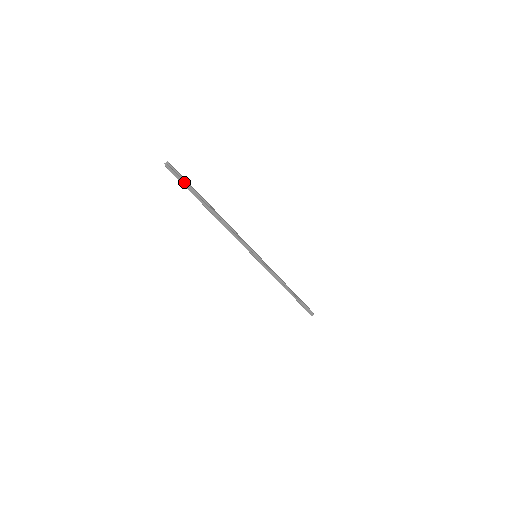
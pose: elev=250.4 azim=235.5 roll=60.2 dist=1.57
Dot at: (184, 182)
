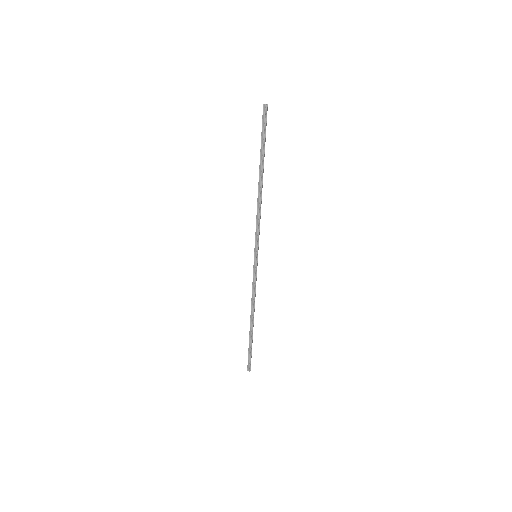
Dot at: (264, 131)
